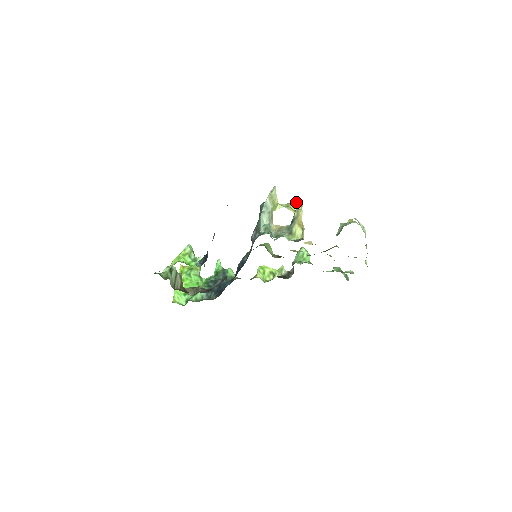
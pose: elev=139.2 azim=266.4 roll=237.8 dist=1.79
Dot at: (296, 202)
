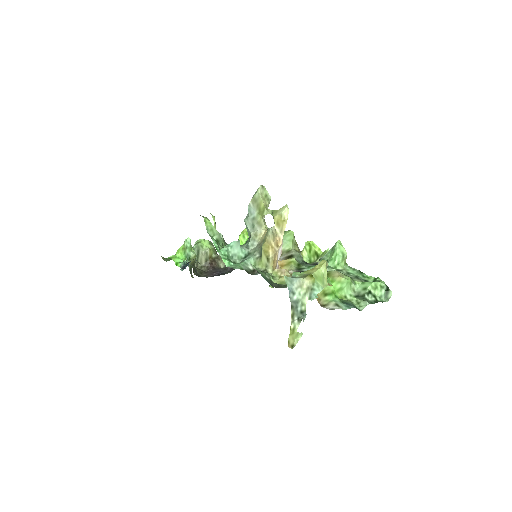
Dot at: (278, 213)
